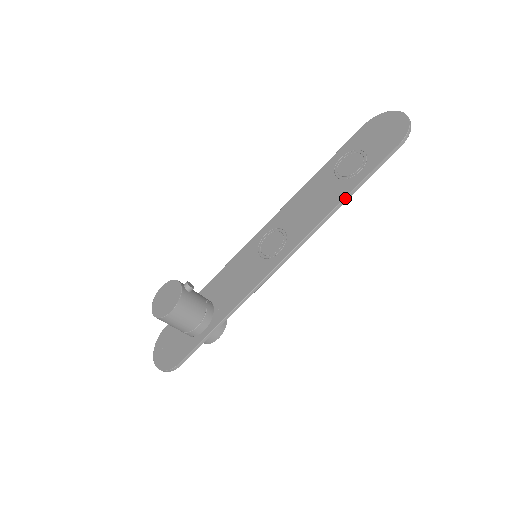
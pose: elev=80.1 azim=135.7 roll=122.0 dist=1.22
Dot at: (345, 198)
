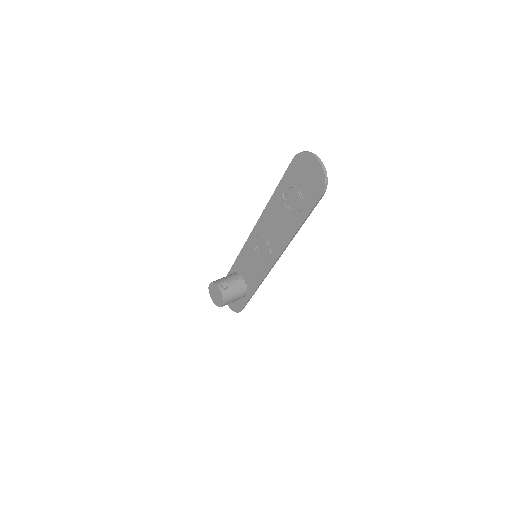
Dot at: (297, 231)
